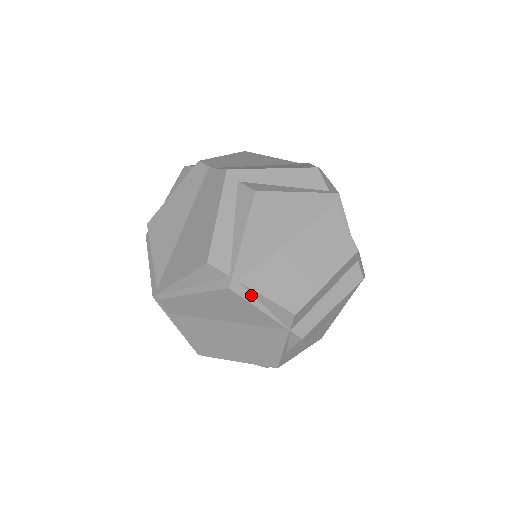
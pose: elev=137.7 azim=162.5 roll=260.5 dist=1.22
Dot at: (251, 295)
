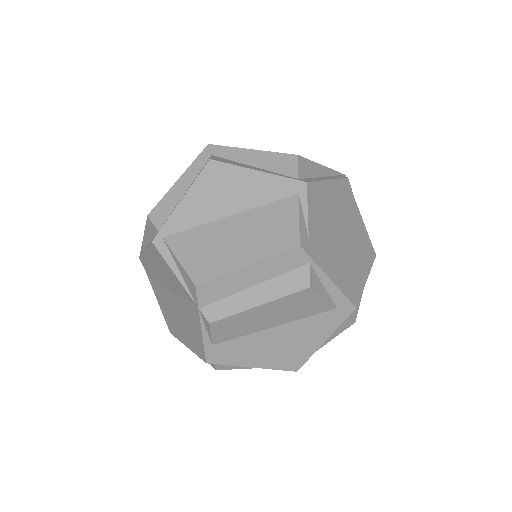
Dot at: (171, 256)
